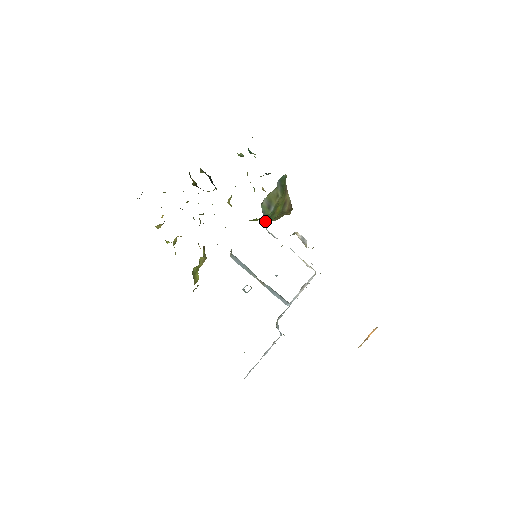
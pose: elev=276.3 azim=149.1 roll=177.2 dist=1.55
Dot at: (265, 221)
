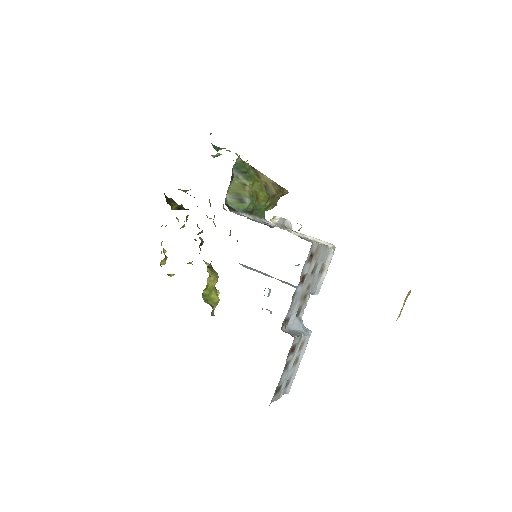
Dot at: (254, 214)
